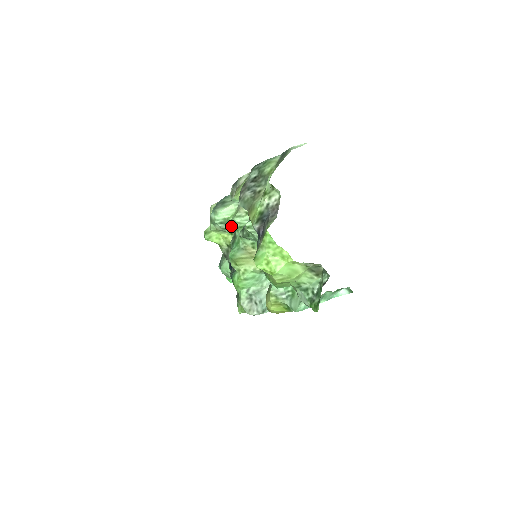
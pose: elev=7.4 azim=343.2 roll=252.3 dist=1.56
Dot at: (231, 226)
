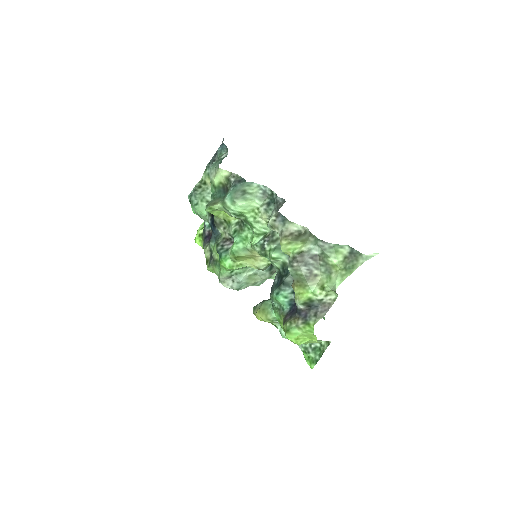
Dot at: (242, 218)
